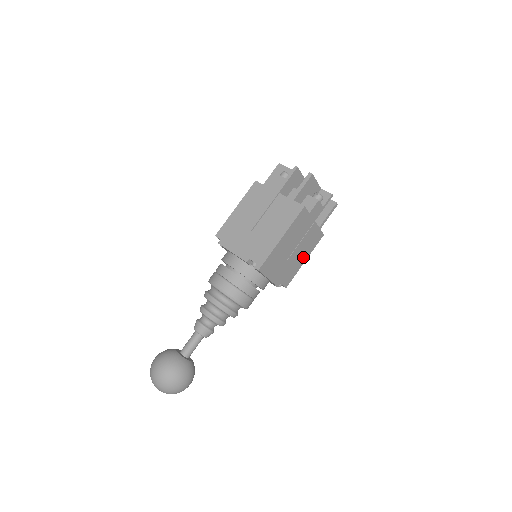
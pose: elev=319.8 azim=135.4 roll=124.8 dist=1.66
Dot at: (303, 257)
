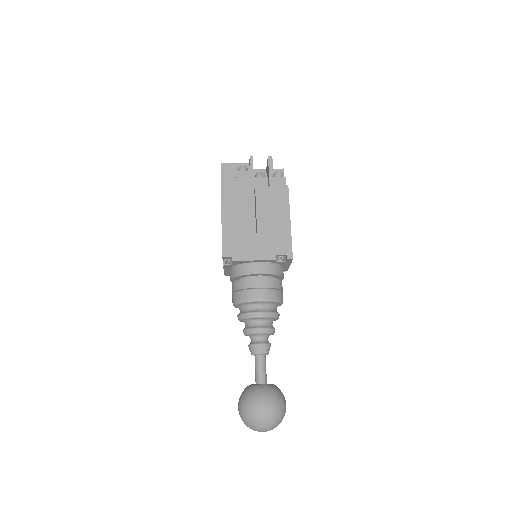
Dot at: occluded
